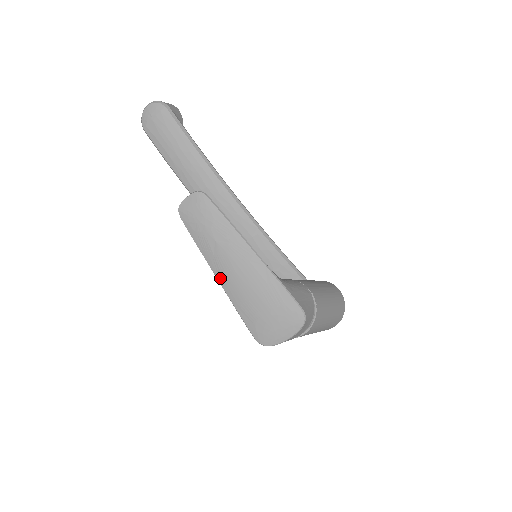
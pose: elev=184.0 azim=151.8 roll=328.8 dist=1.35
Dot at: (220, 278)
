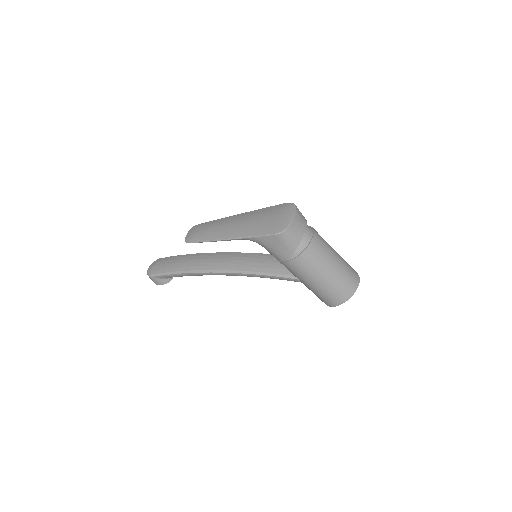
Dot at: (230, 236)
